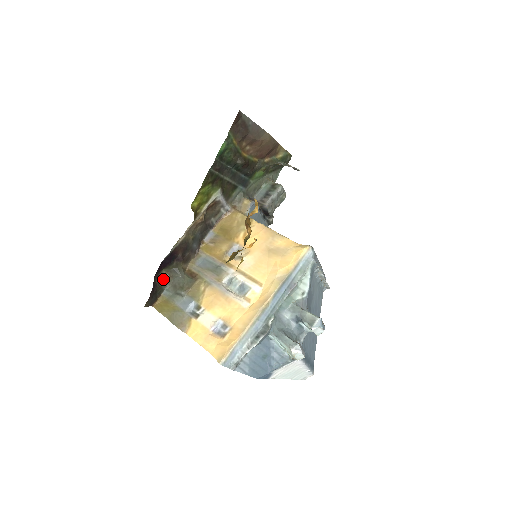
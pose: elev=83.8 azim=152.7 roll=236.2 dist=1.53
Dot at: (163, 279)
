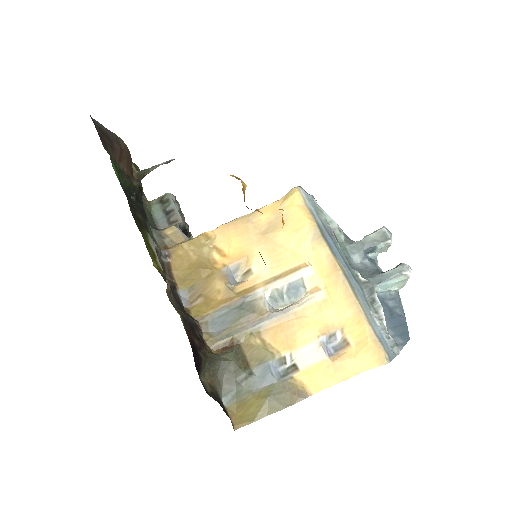
Dot at: (210, 388)
